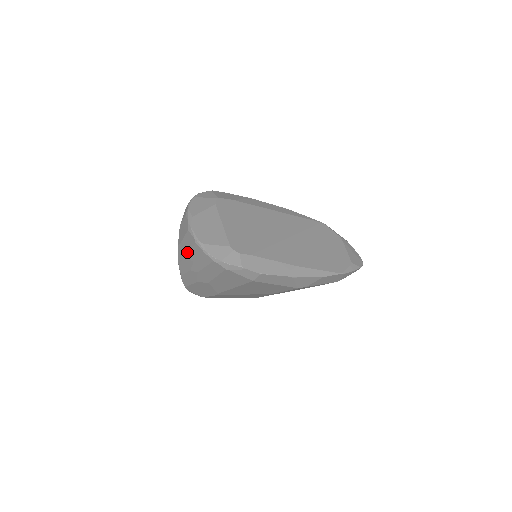
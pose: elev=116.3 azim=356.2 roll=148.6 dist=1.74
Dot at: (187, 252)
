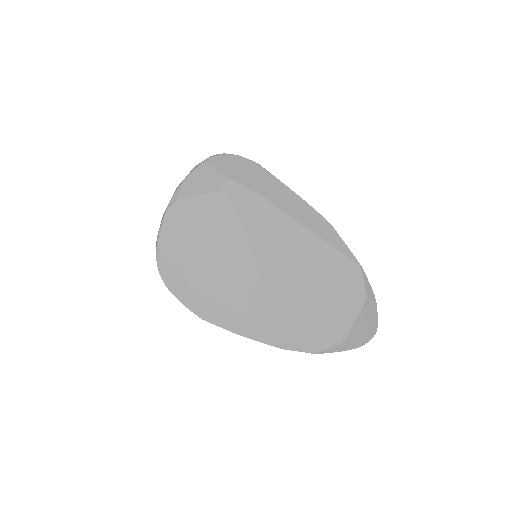
Dot at: occluded
